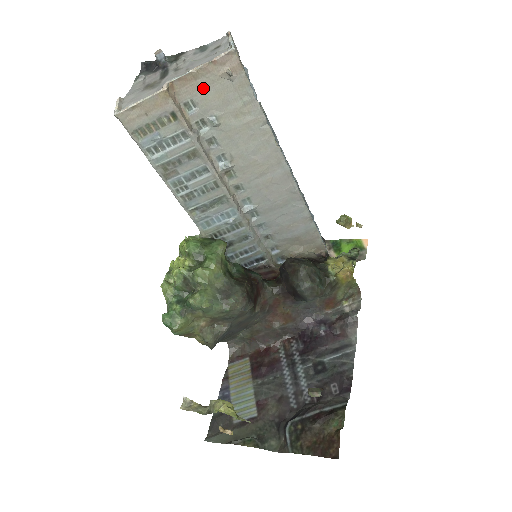
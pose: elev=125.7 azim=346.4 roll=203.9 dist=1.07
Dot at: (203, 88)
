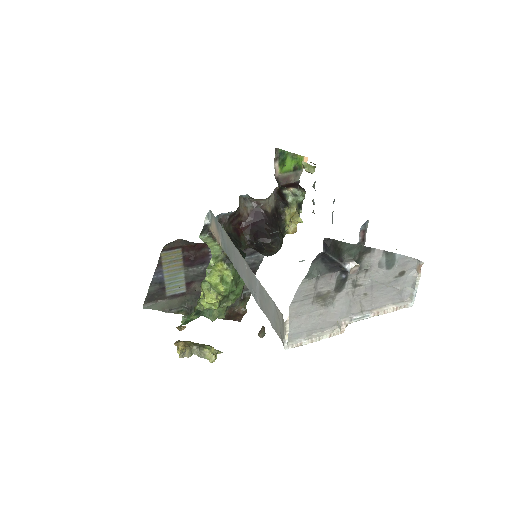
Dot at: occluded
